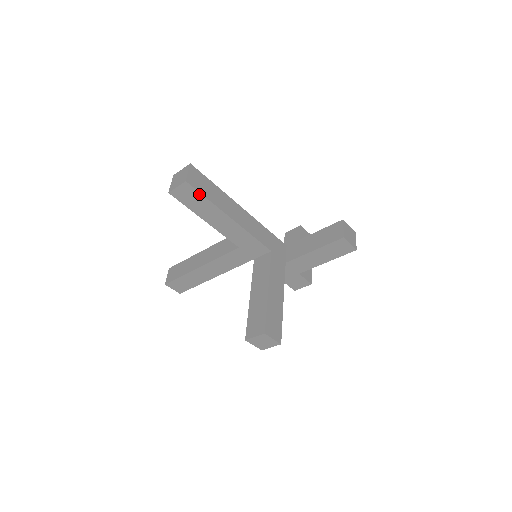
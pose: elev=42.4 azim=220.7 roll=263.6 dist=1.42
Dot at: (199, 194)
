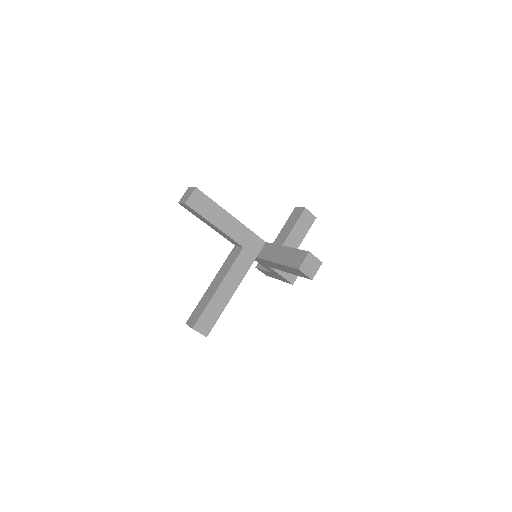
Dot at: (206, 198)
